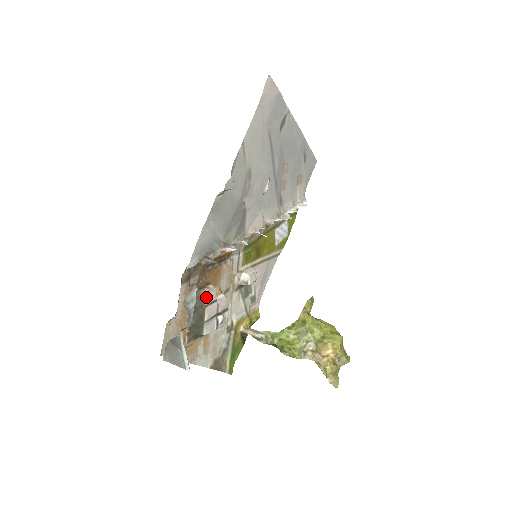
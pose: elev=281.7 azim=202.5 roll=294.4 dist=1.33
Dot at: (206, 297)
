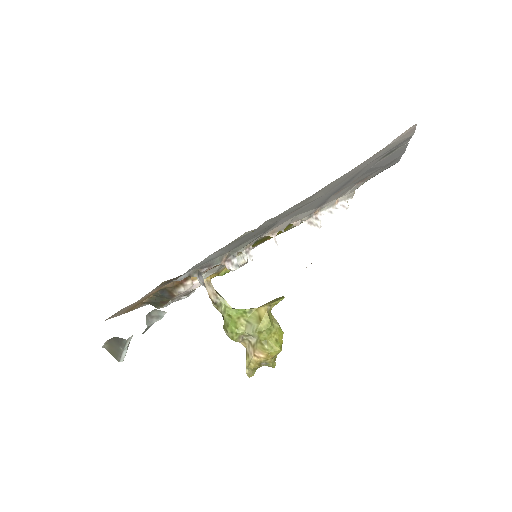
Dot at: (177, 295)
